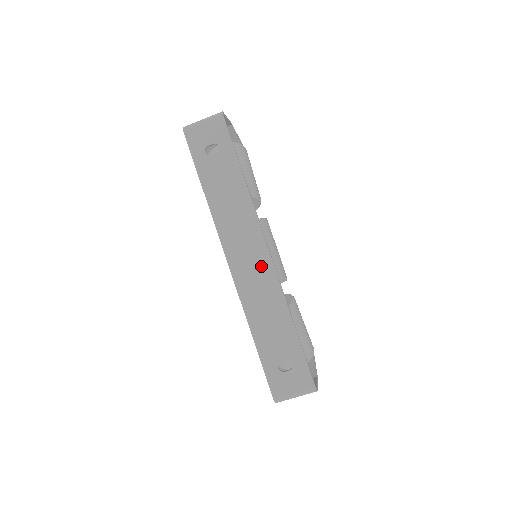
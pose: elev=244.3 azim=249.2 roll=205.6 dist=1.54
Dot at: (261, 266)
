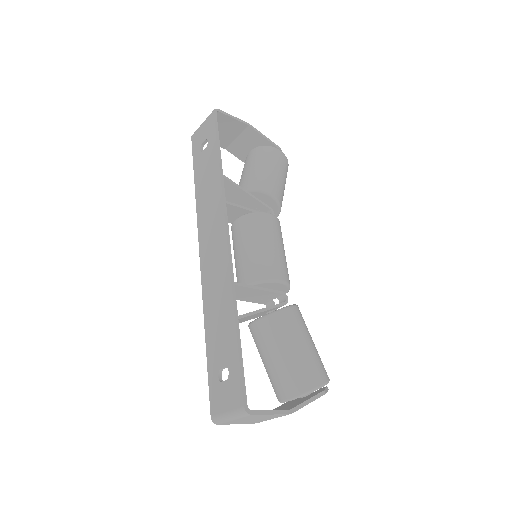
Dot at: (219, 253)
